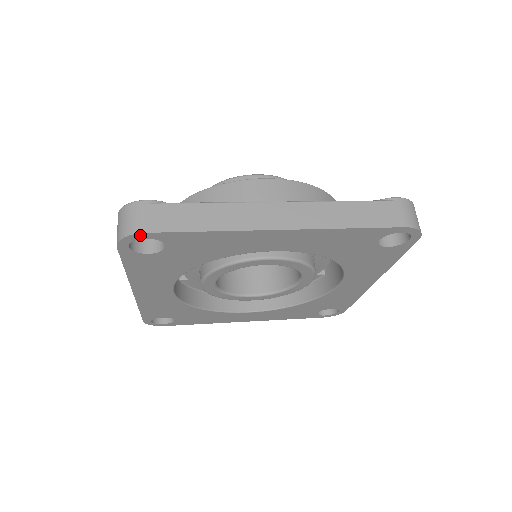
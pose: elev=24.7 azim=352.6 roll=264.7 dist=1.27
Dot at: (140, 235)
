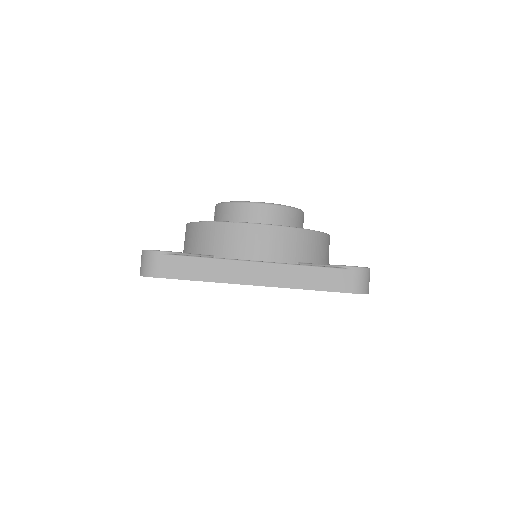
Dot at: (154, 277)
